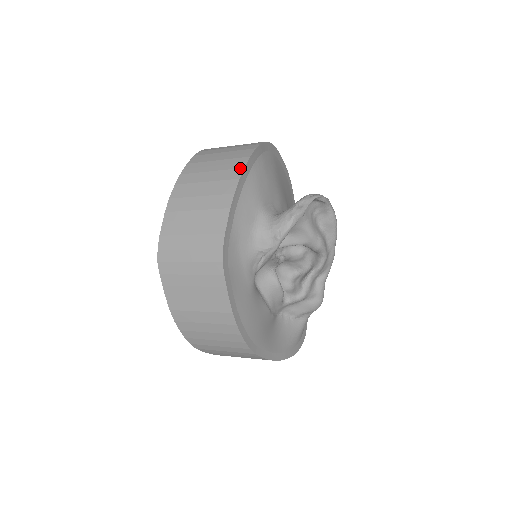
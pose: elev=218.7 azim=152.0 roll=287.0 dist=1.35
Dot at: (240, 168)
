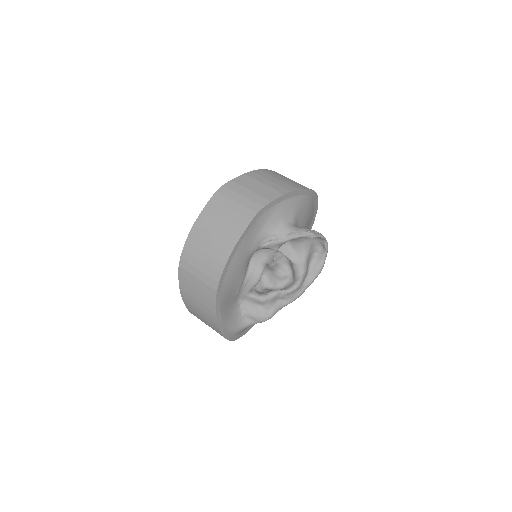
Dot at: (302, 187)
